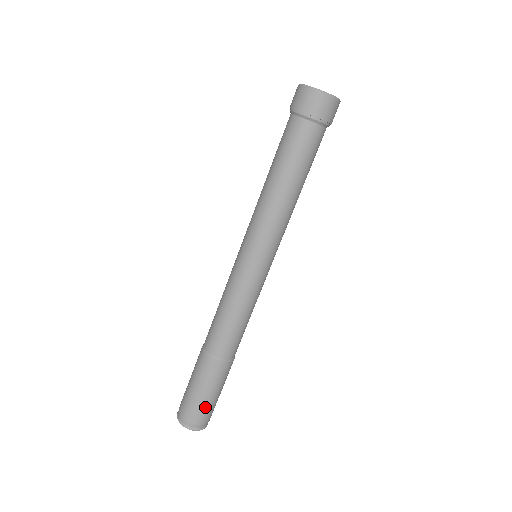
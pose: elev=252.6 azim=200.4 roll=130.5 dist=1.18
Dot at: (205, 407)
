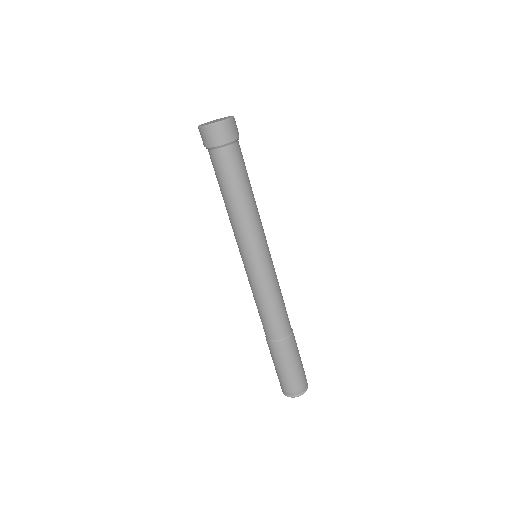
Dot at: (298, 375)
